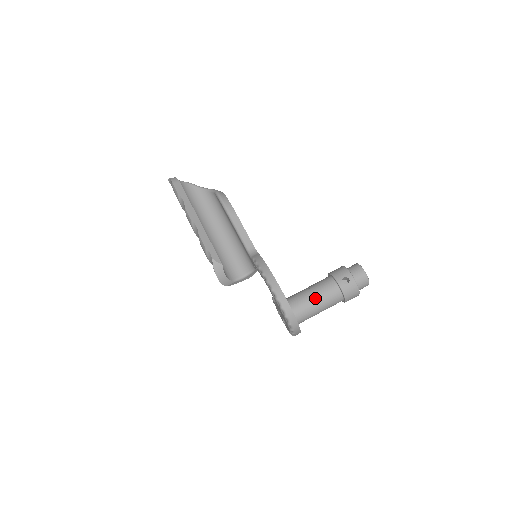
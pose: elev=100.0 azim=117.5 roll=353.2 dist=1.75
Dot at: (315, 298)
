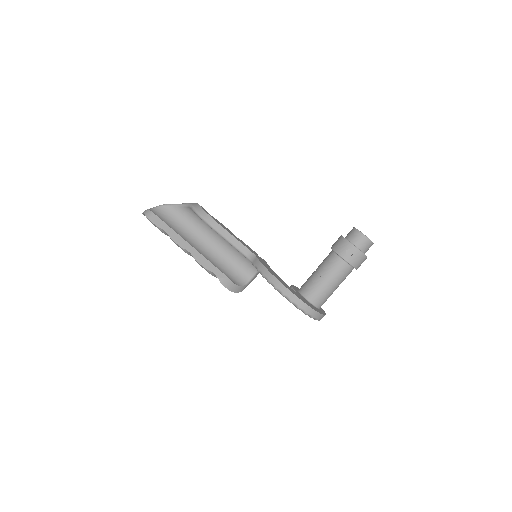
Dot at: (326, 280)
